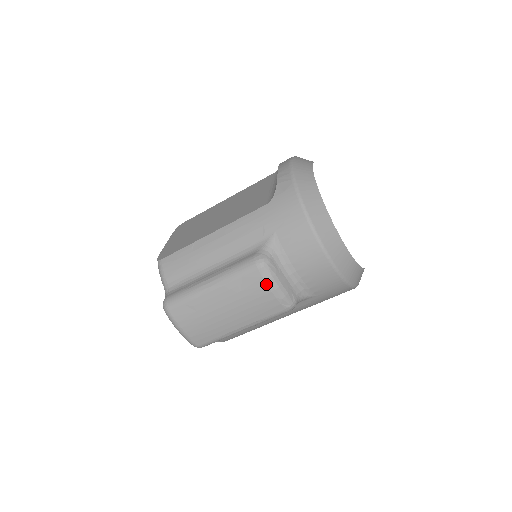
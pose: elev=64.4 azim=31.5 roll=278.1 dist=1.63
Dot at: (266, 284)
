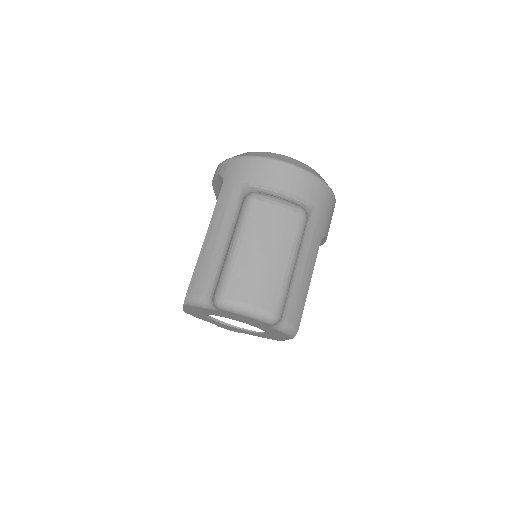
Dot at: (269, 204)
